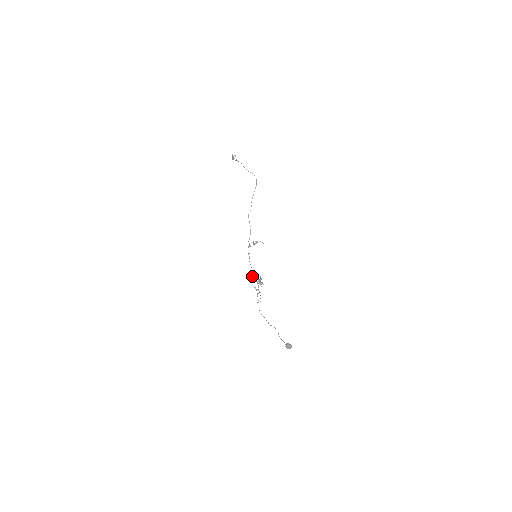
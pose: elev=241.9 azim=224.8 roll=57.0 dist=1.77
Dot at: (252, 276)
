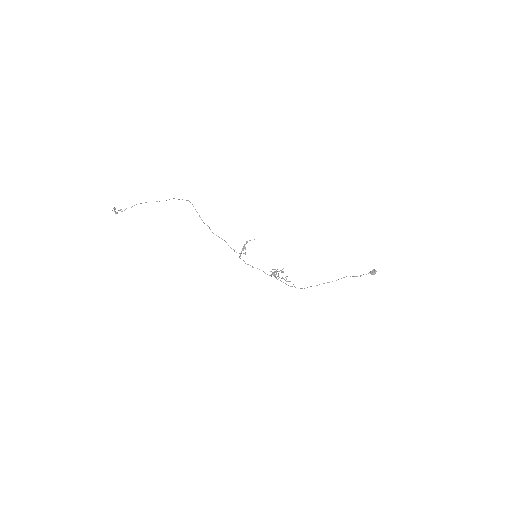
Dot at: occluded
